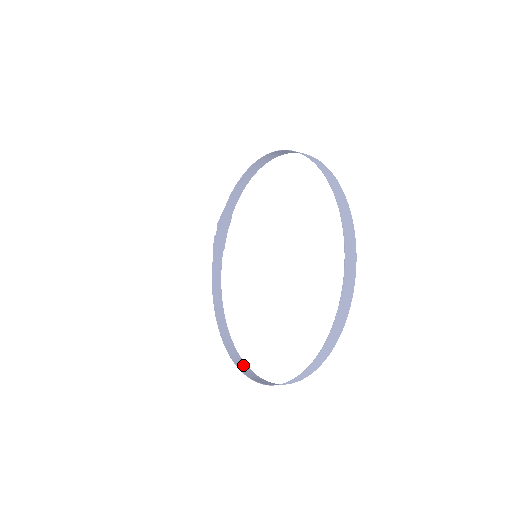
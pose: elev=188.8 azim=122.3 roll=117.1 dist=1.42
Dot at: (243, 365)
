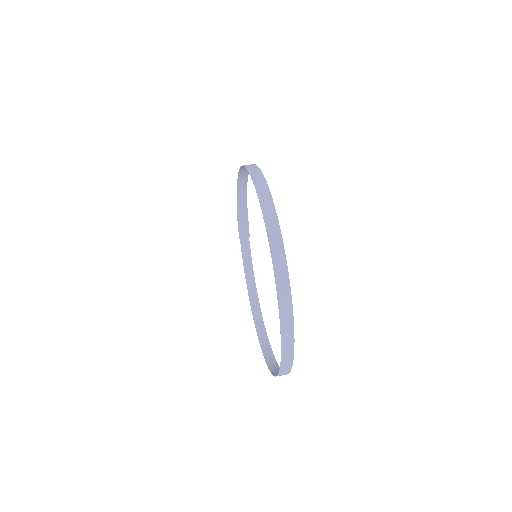
Dot at: (266, 344)
